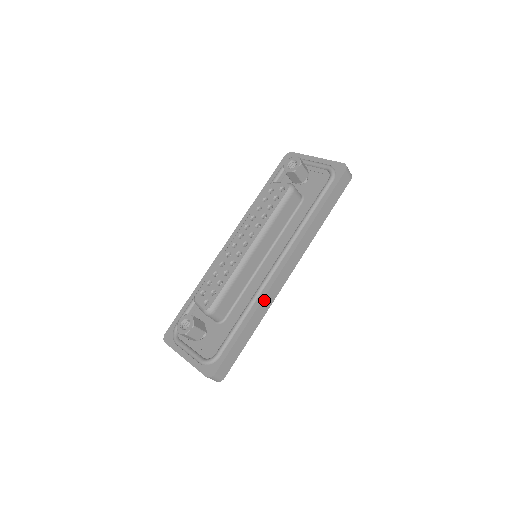
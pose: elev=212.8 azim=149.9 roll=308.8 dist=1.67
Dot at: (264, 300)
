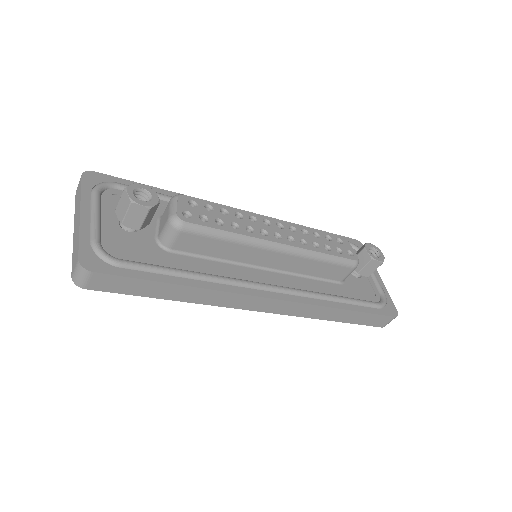
Dot at: (224, 294)
